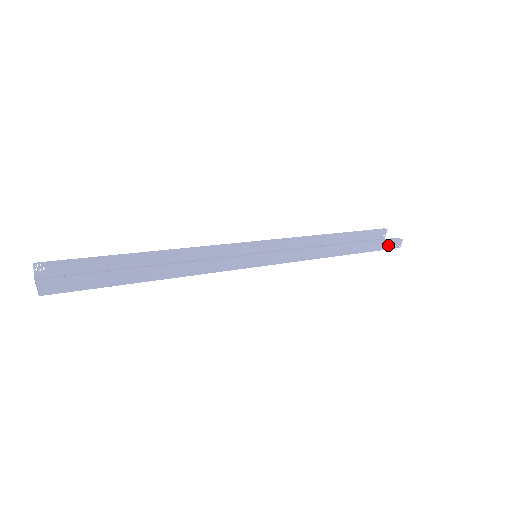
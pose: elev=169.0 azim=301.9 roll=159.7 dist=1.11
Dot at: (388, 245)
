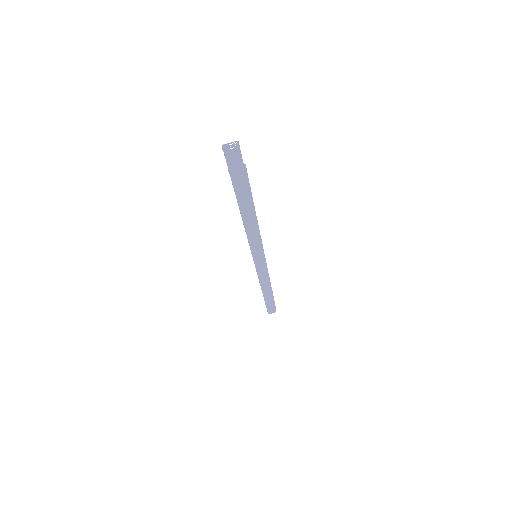
Dot at: (271, 309)
